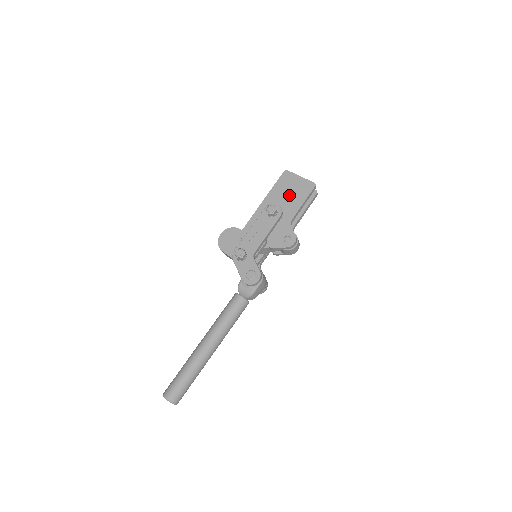
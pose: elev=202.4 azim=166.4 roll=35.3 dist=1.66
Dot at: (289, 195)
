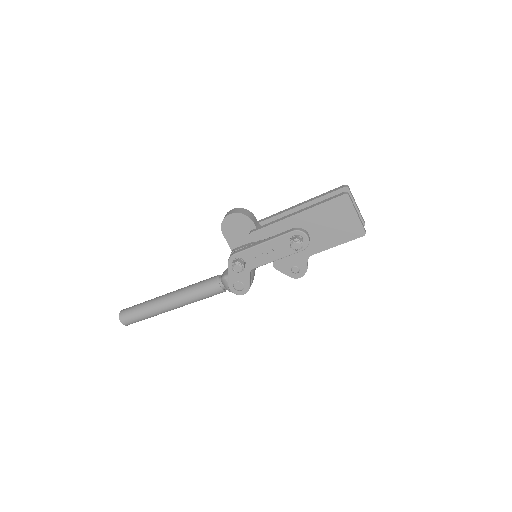
Dot at: (329, 227)
